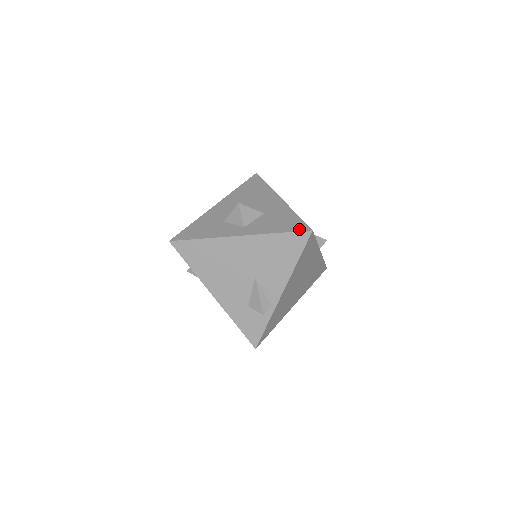
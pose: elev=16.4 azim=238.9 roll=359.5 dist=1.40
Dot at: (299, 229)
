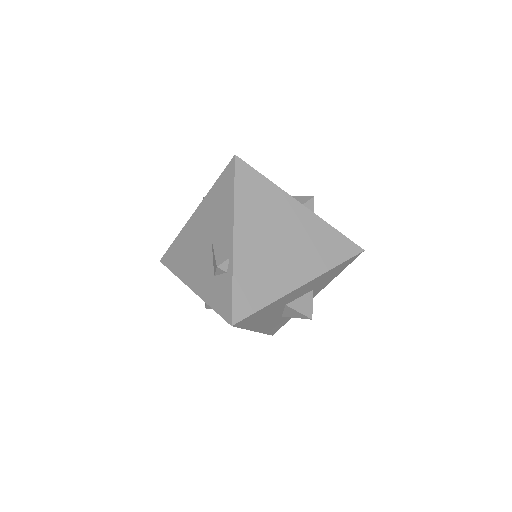
Dot at: (229, 166)
